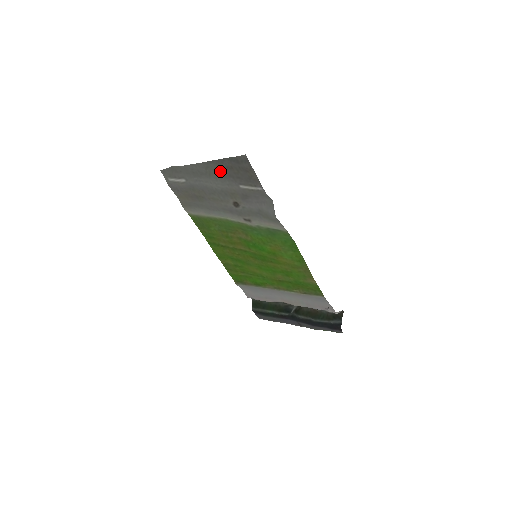
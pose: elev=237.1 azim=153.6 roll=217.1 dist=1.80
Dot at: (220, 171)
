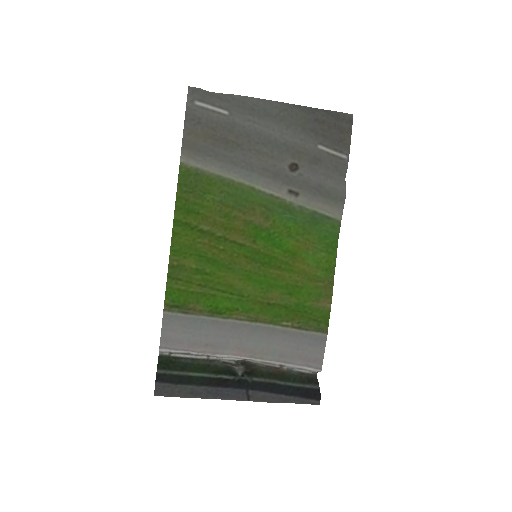
Dot at: (302, 120)
